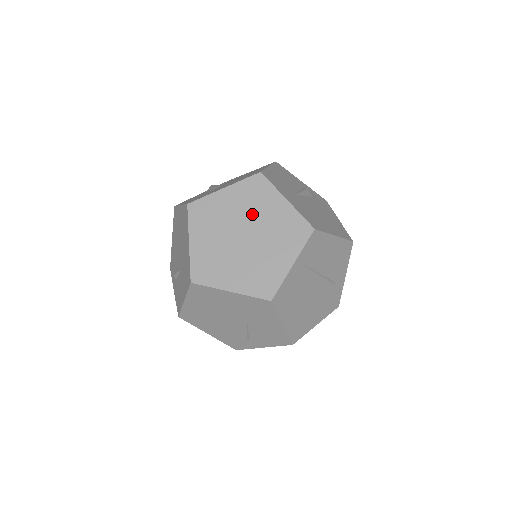
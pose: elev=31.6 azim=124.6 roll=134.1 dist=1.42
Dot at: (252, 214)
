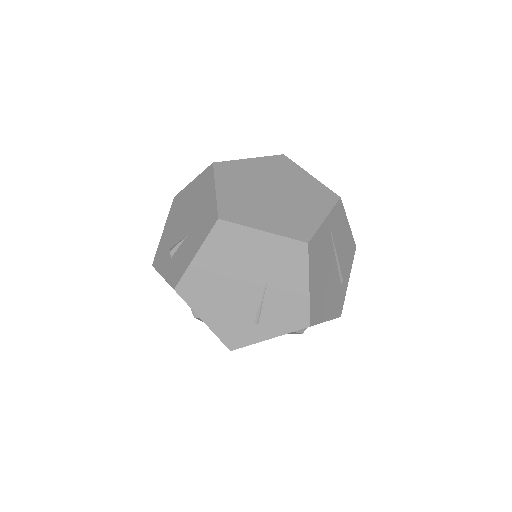
Dot at: (279, 179)
